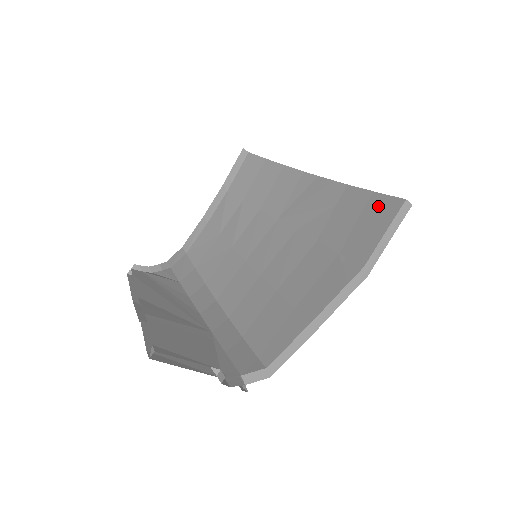
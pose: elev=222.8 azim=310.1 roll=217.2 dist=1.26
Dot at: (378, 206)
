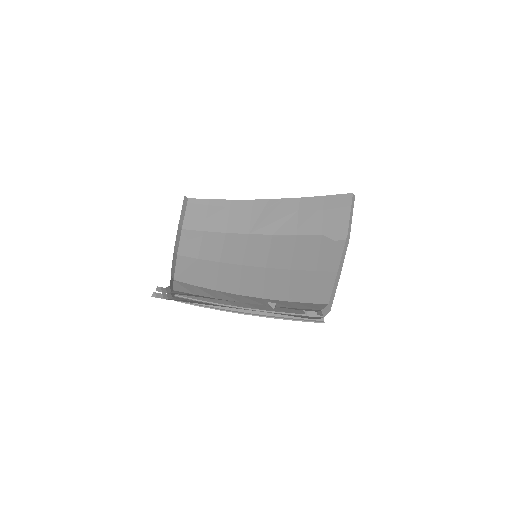
Dot at: (335, 202)
